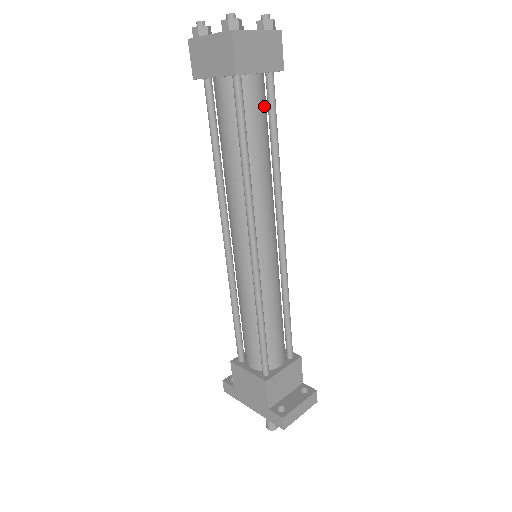
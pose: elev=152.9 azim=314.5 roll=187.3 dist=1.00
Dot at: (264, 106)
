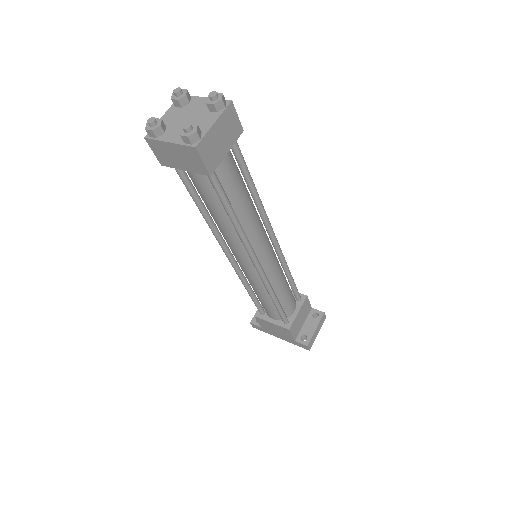
Dot at: (235, 167)
